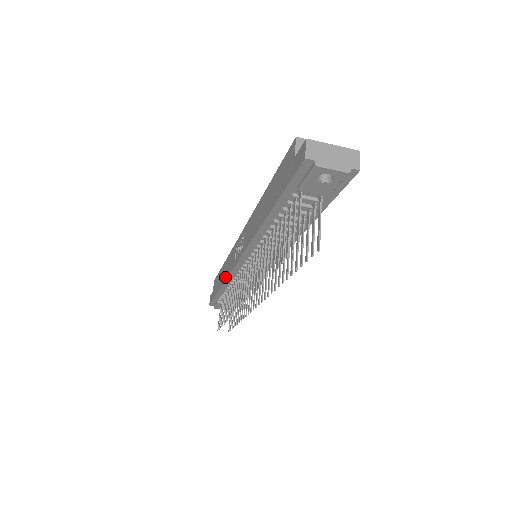
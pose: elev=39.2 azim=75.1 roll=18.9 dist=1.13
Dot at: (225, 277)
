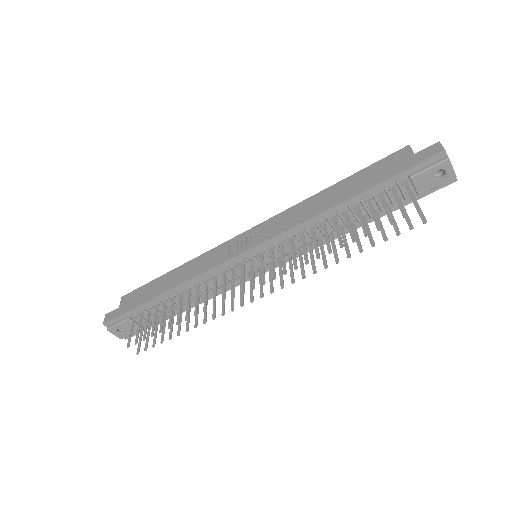
Dot at: (189, 277)
